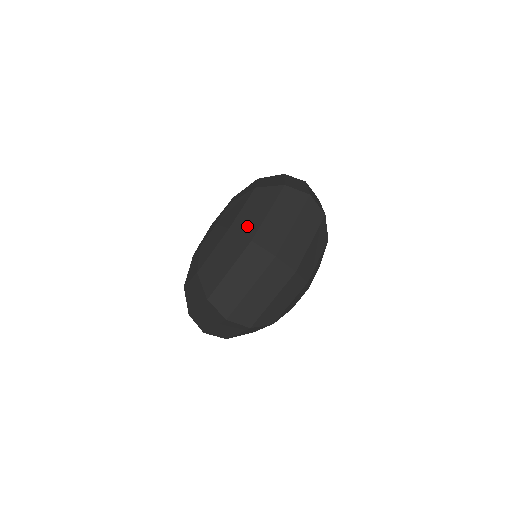
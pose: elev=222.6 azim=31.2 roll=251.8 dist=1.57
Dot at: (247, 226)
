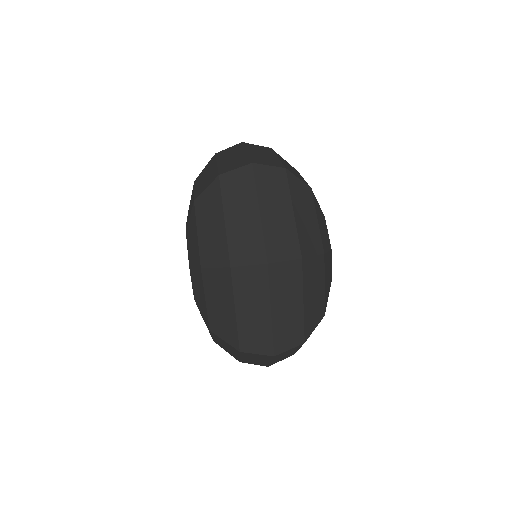
Dot at: (215, 253)
